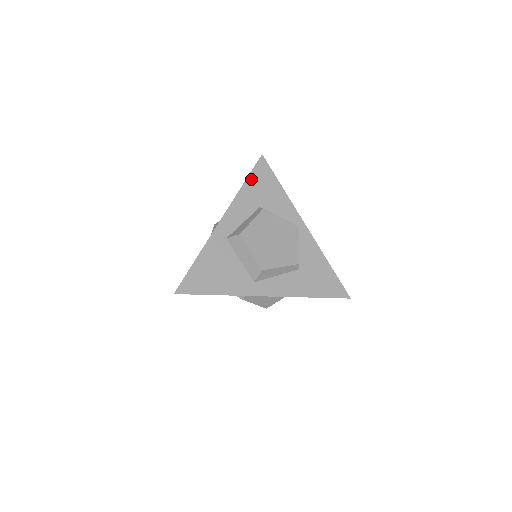
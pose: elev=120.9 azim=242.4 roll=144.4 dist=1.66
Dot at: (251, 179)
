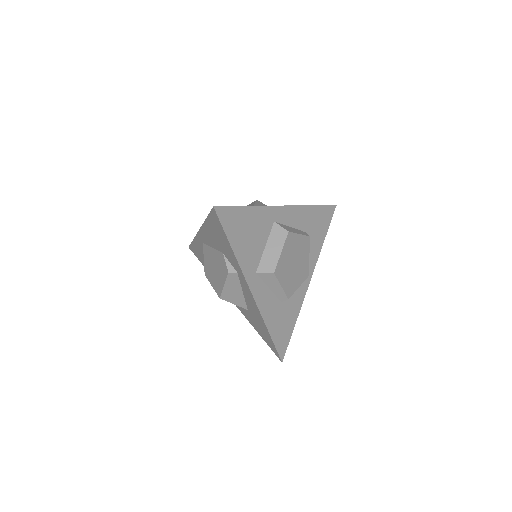
Dot at: (319, 209)
